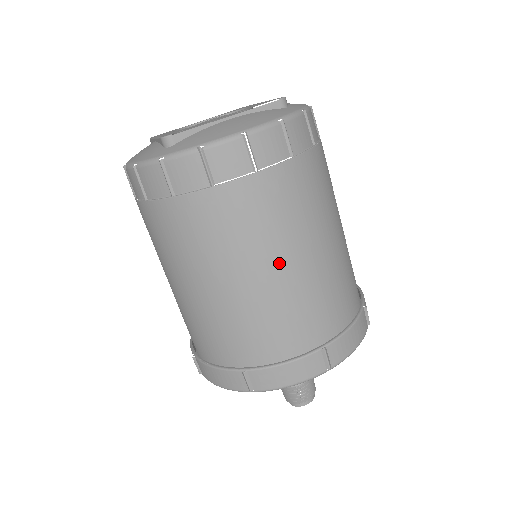
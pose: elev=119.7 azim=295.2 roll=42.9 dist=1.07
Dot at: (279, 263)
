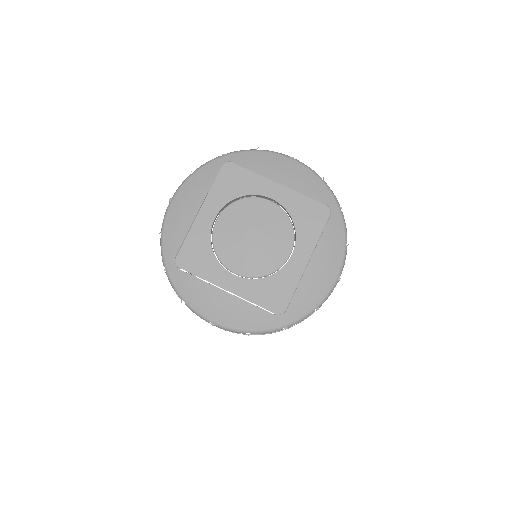
Dot at: occluded
